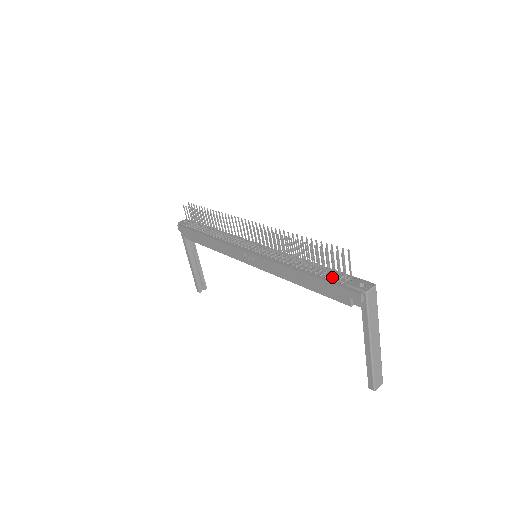
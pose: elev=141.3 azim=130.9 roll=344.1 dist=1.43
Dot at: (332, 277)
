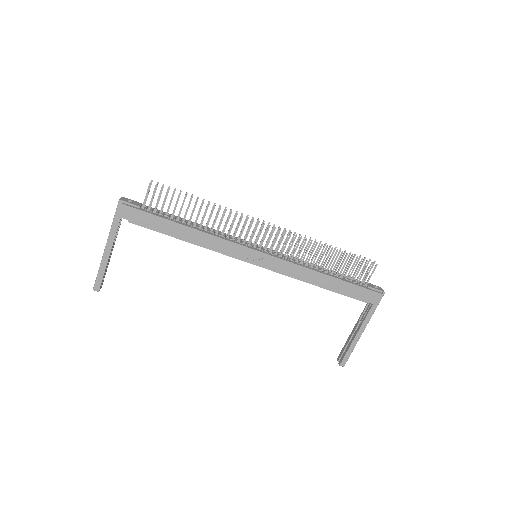
Dot at: (353, 280)
